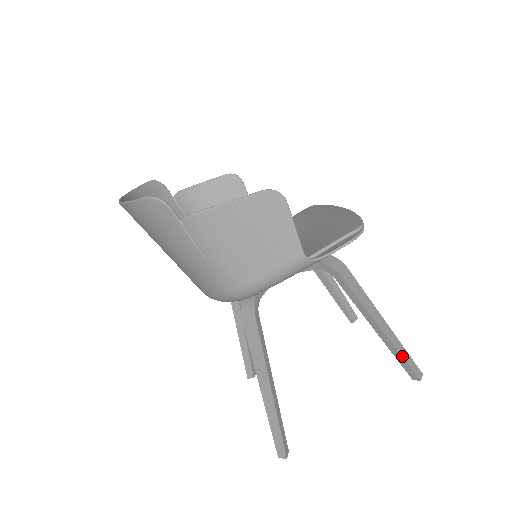
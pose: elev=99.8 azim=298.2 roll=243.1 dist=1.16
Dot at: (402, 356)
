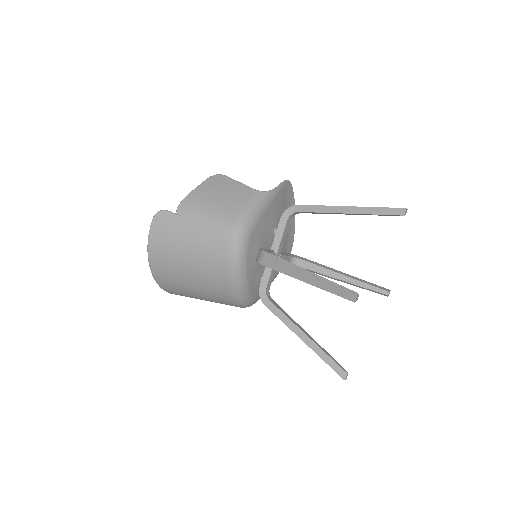
Dot at: (378, 207)
